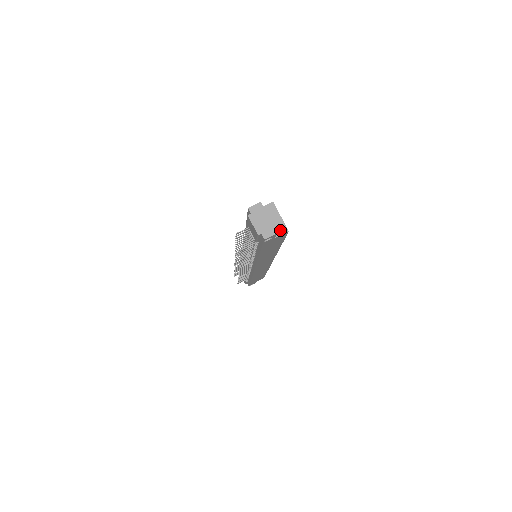
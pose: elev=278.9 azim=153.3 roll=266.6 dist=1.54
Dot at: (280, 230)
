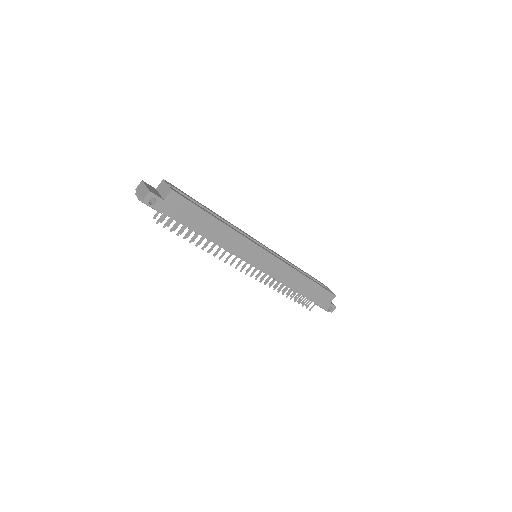
Dot at: (167, 193)
